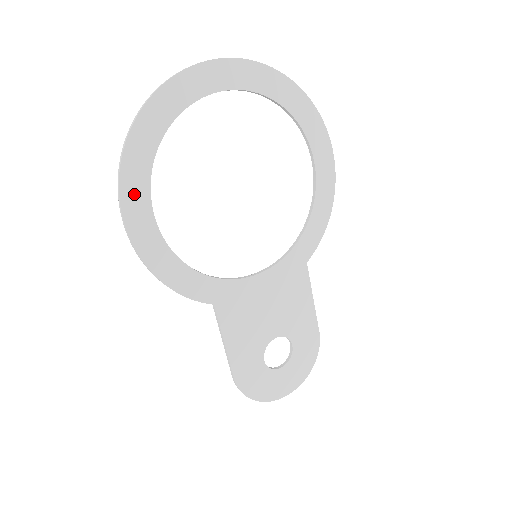
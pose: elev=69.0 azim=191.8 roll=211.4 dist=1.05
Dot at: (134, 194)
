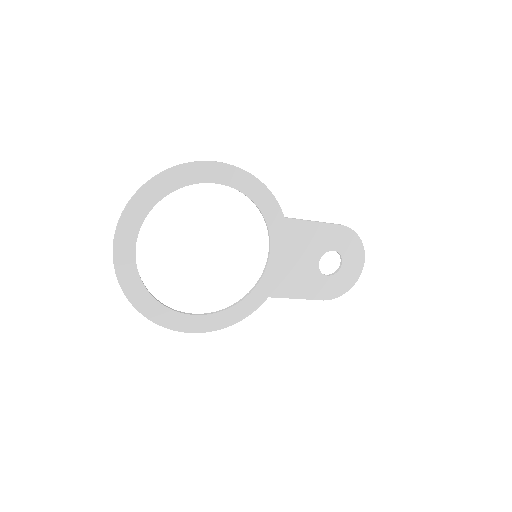
Dot at: (176, 322)
